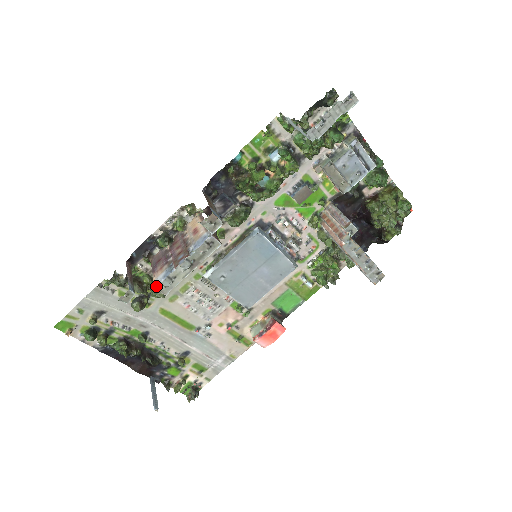
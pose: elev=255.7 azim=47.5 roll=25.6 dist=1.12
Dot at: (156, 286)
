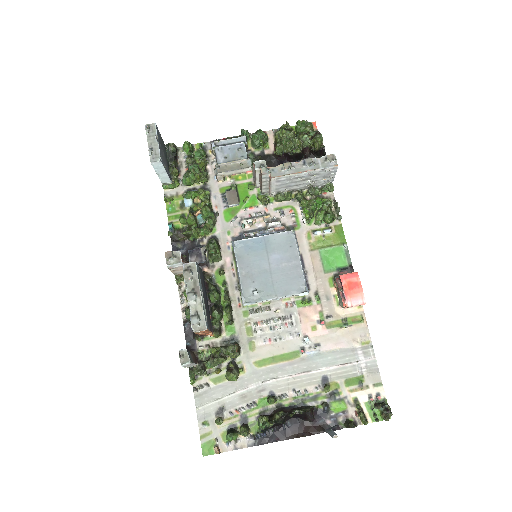
Dot at: occluded
